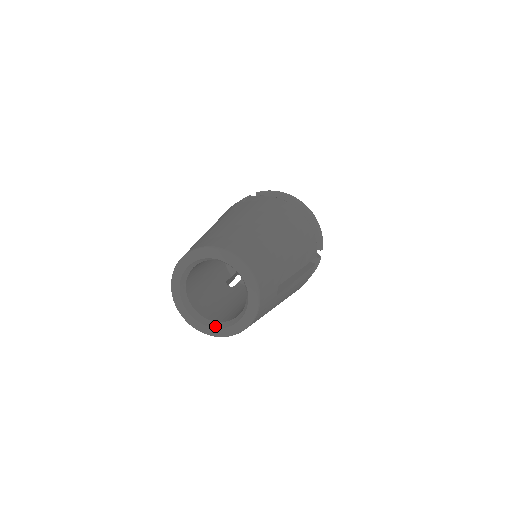
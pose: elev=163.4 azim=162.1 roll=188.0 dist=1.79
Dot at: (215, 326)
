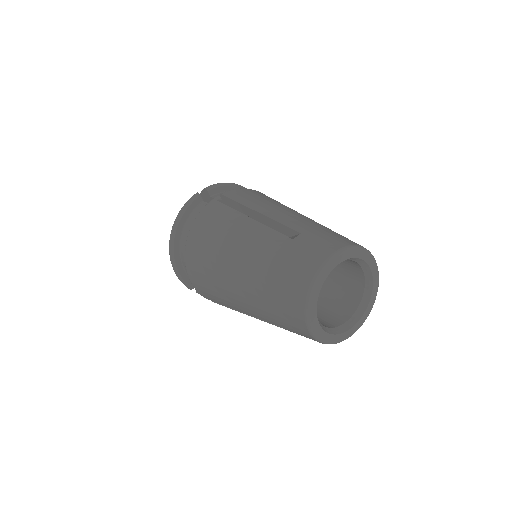
Dot at: (343, 330)
